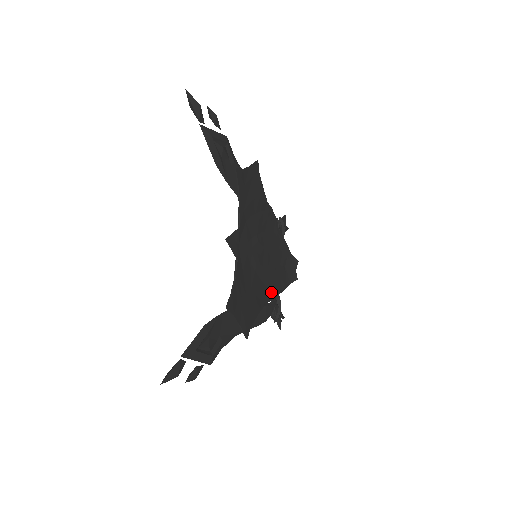
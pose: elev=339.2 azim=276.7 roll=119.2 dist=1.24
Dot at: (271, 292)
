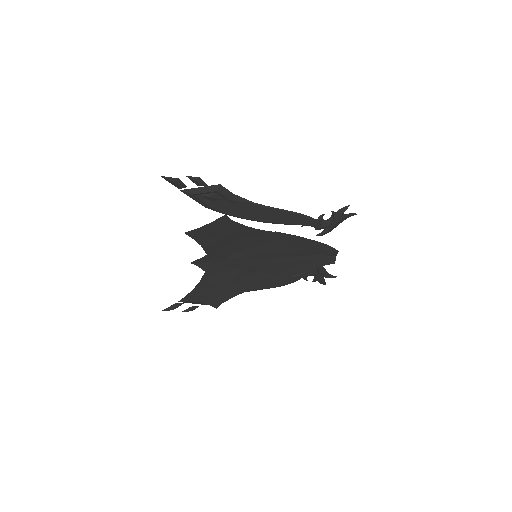
Dot at: (277, 276)
